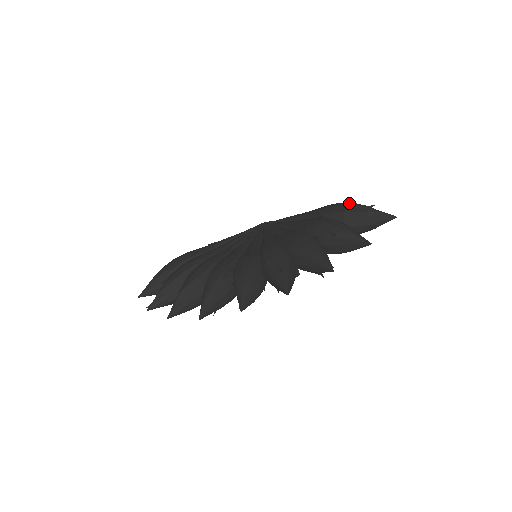
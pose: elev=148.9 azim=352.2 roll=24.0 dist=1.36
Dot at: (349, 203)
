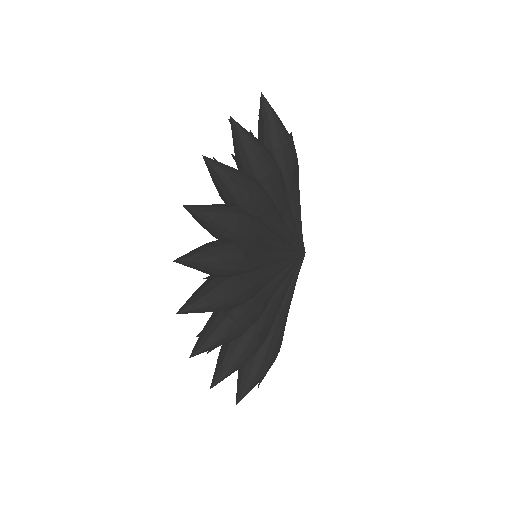
Dot at: occluded
